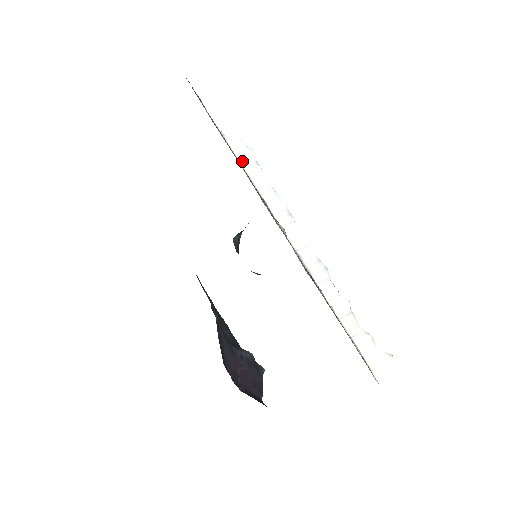
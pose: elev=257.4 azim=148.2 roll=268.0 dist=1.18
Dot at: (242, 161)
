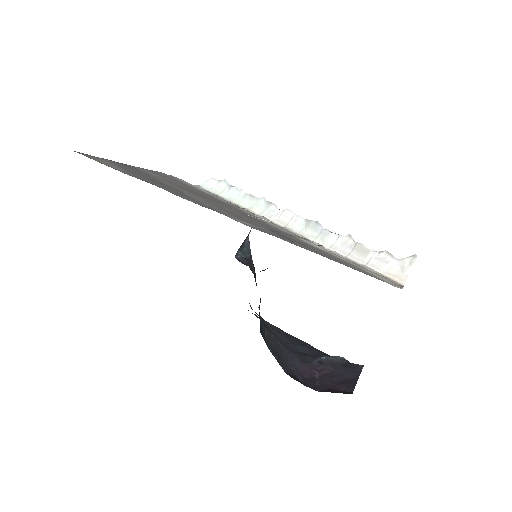
Dot at: (219, 193)
